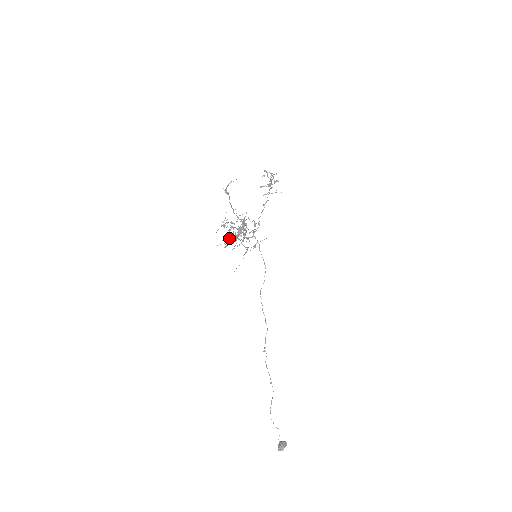
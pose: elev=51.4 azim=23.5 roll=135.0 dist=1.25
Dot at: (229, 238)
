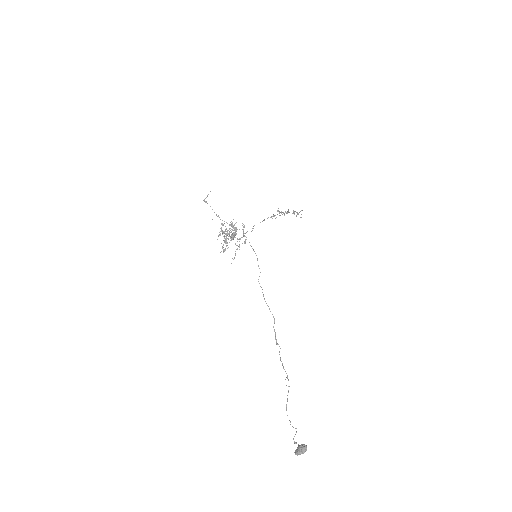
Dot at: (224, 242)
